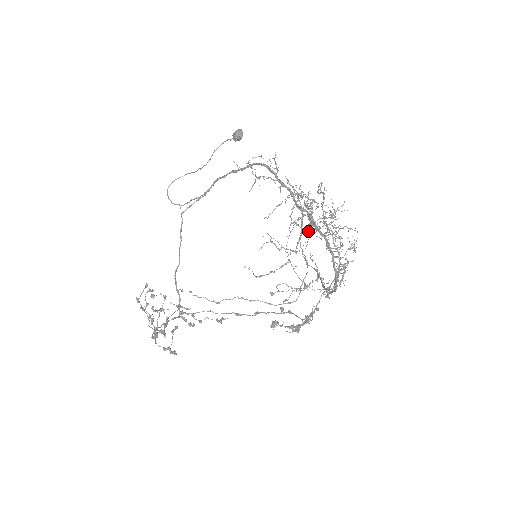
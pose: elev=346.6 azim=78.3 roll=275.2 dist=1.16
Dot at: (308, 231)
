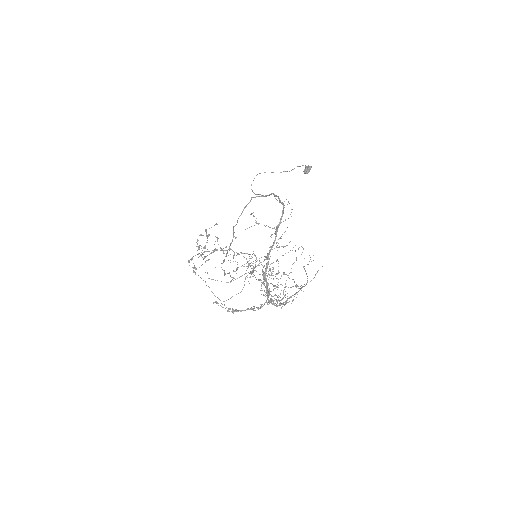
Dot at: (252, 273)
